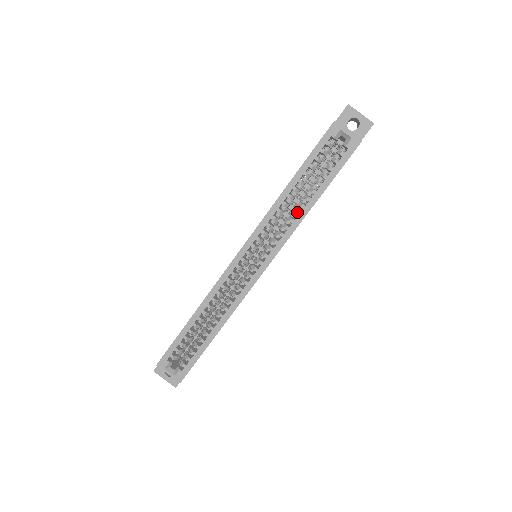
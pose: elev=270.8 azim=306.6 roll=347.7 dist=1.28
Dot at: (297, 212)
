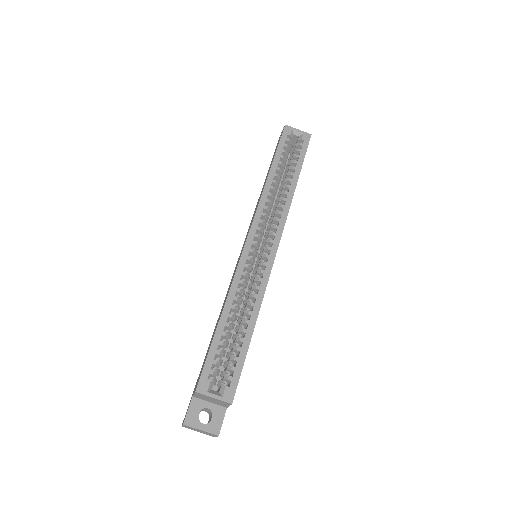
Dot at: (286, 192)
